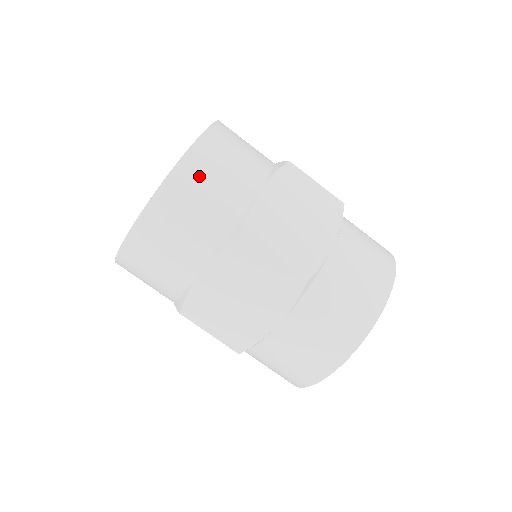
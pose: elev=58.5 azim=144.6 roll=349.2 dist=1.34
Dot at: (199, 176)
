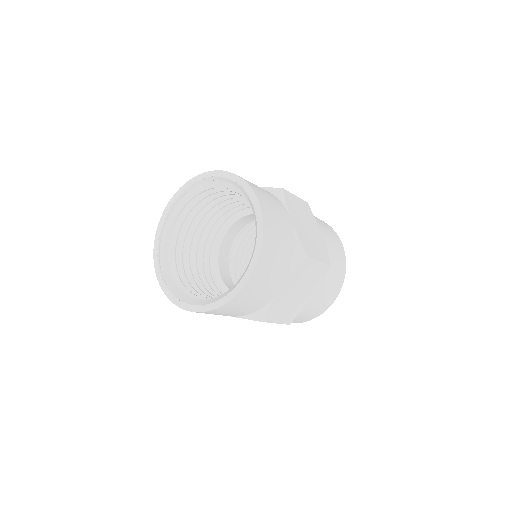
Dot at: (273, 230)
